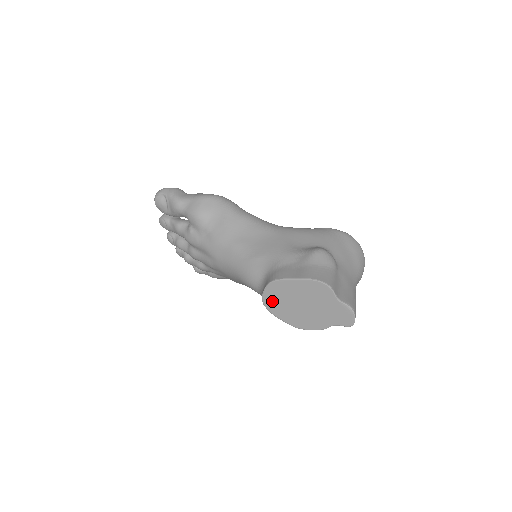
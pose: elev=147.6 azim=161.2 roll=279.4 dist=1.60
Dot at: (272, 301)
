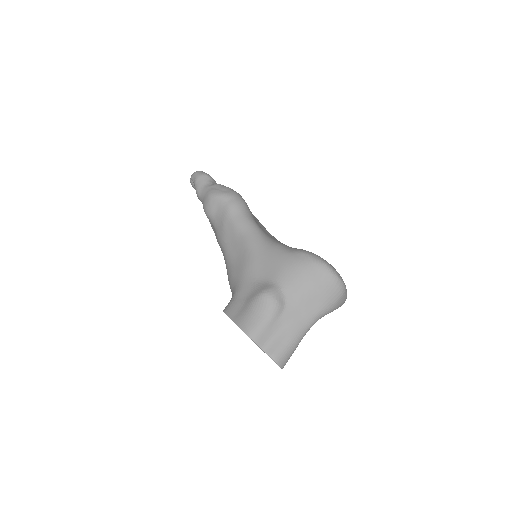
Dot at: occluded
